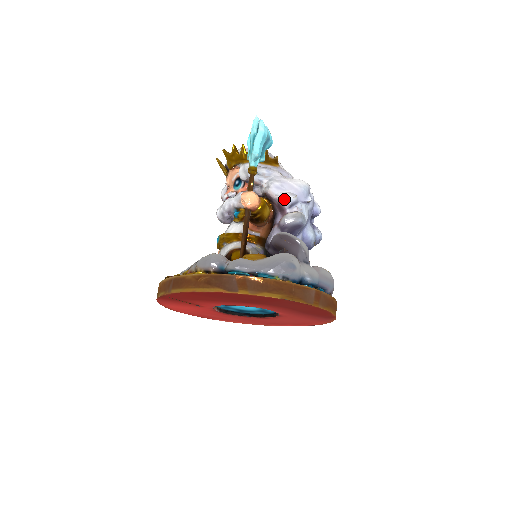
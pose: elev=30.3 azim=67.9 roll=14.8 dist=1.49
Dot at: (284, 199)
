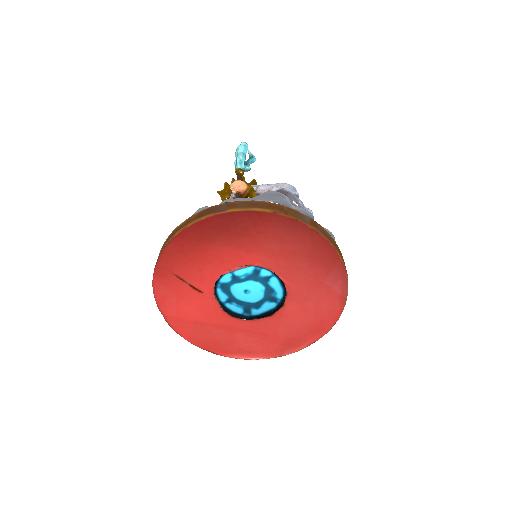
Dot at: (271, 188)
